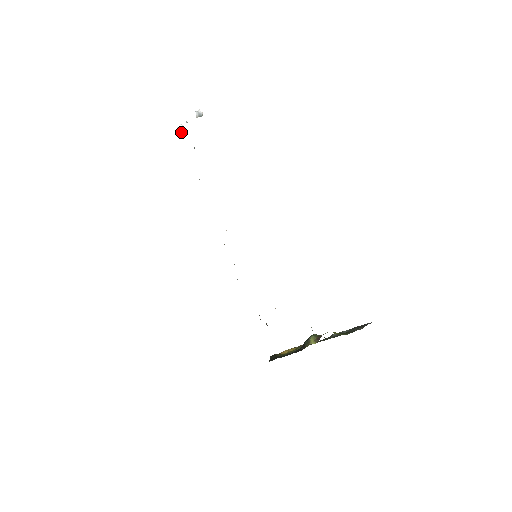
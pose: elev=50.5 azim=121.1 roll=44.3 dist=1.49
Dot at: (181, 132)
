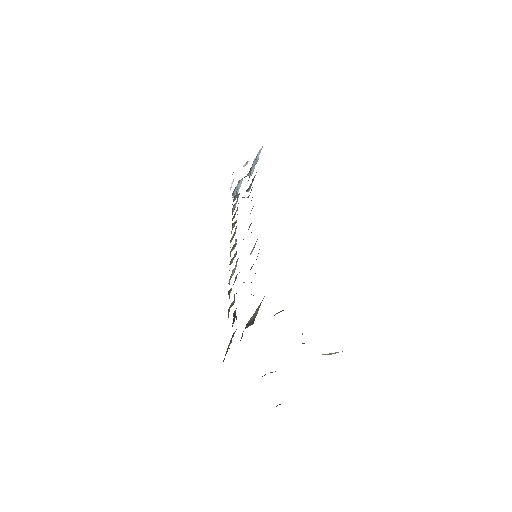
Dot at: (231, 186)
